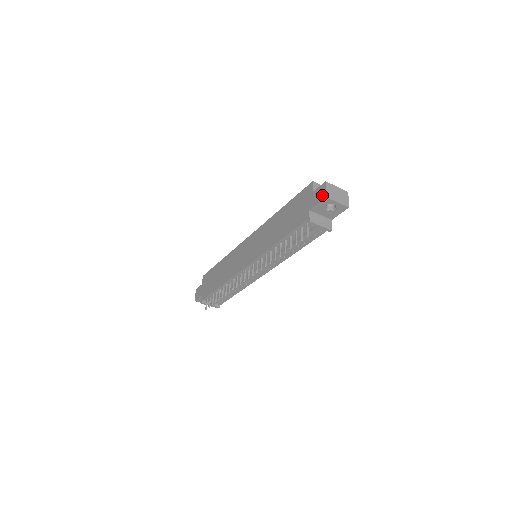
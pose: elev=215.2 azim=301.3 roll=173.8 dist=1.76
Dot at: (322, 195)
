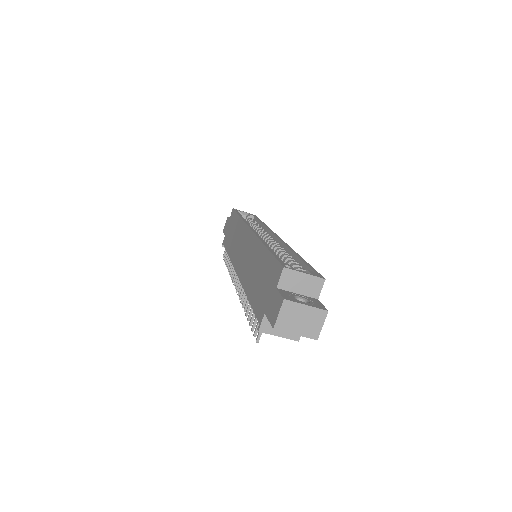
Dot at: (273, 317)
